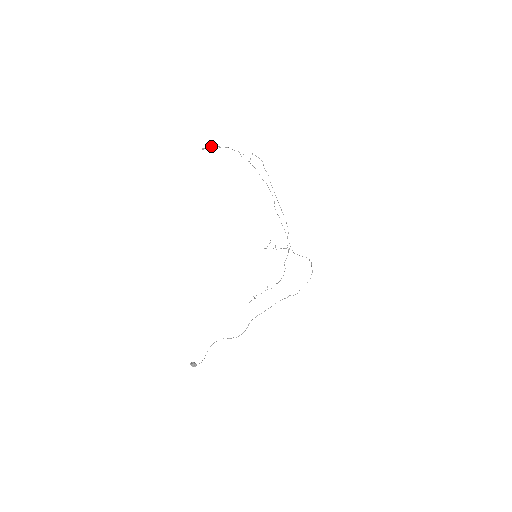
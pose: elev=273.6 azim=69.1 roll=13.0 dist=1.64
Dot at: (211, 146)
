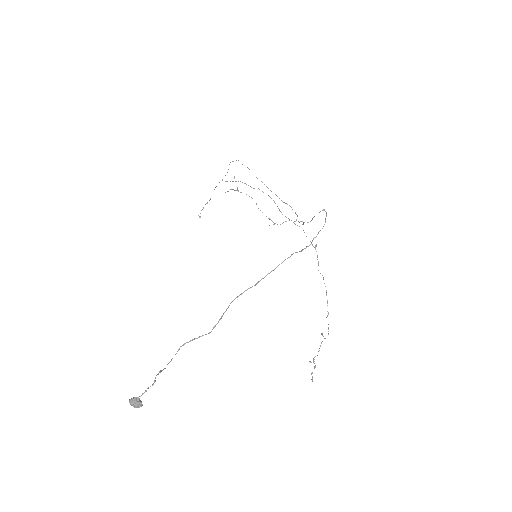
Dot at: occluded
